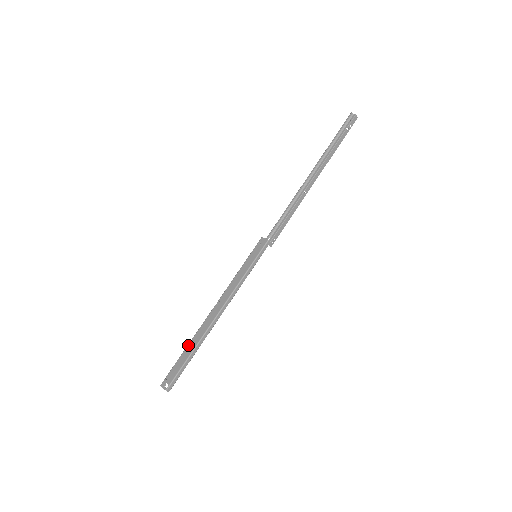
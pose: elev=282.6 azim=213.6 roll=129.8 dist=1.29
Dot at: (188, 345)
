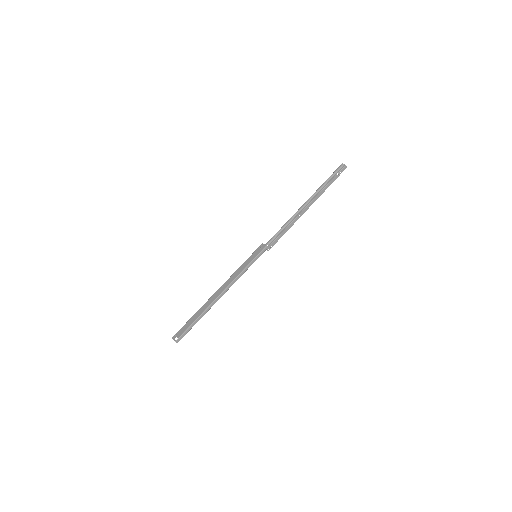
Dot at: (196, 312)
